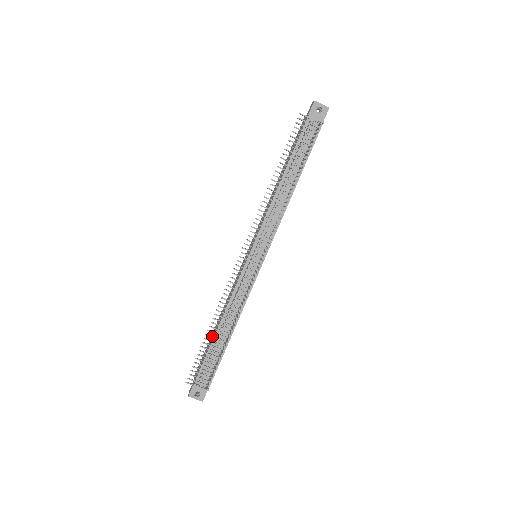
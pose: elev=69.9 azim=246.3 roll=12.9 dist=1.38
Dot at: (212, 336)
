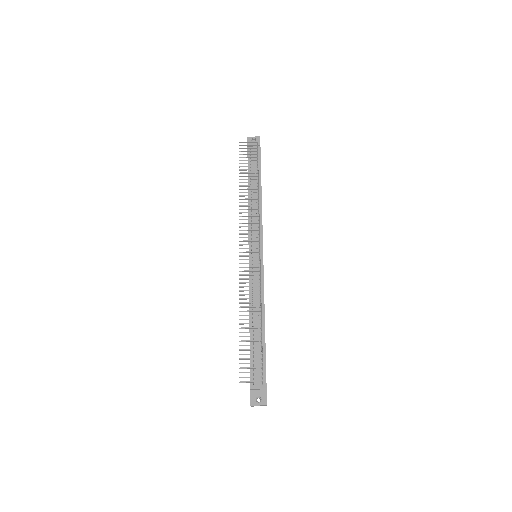
Dot at: (245, 327)
